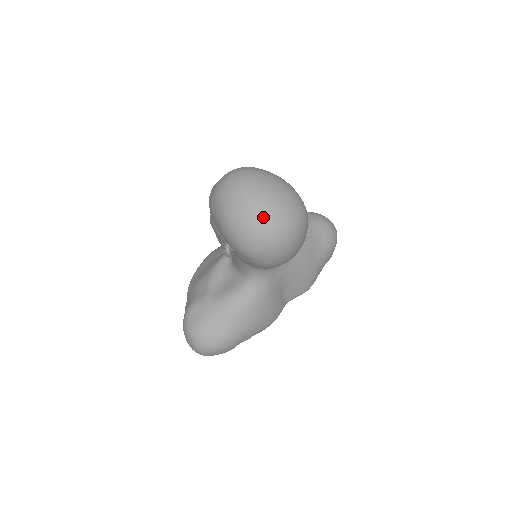
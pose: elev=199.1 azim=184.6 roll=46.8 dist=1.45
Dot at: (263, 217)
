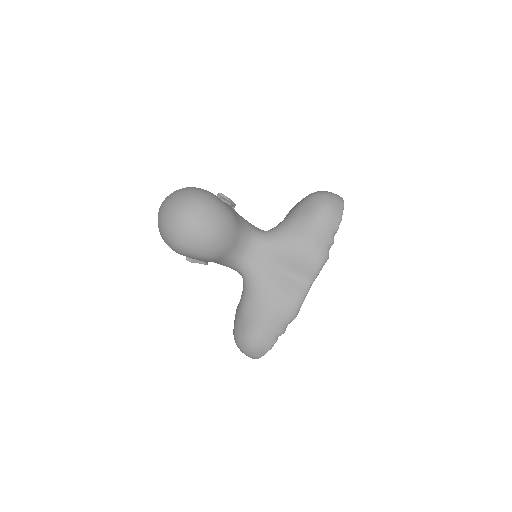
Dot at: (164, 221)
